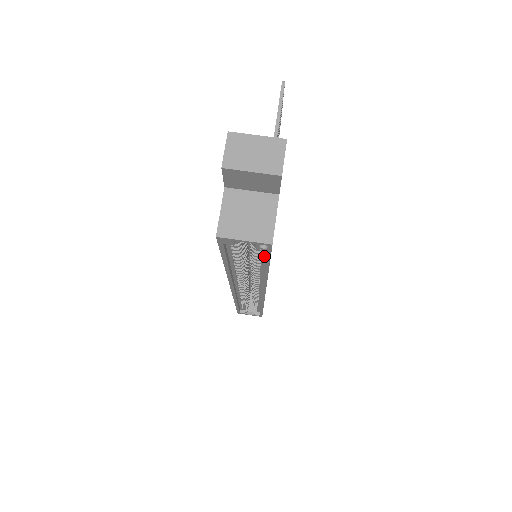
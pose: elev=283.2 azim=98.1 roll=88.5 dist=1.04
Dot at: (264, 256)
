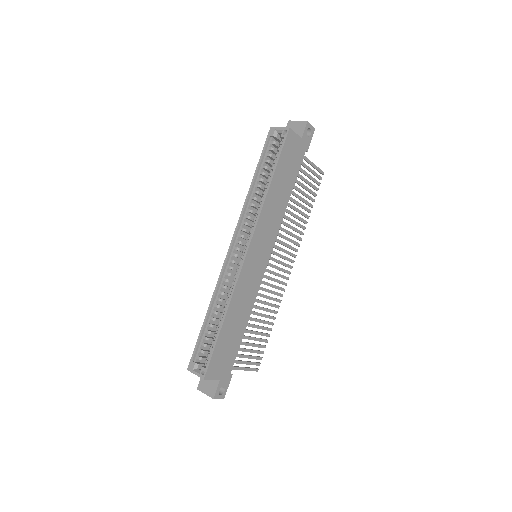
Dot at: (278, 159)
